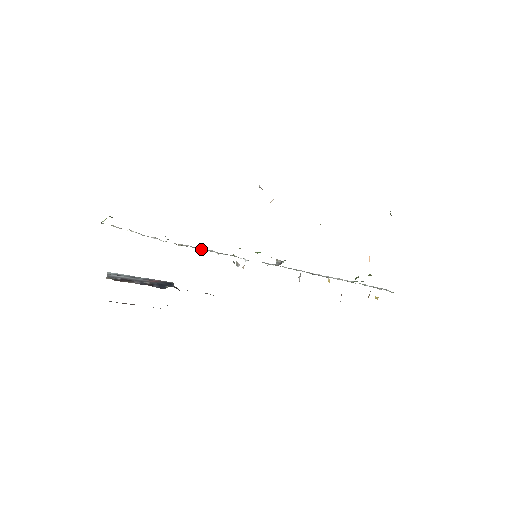
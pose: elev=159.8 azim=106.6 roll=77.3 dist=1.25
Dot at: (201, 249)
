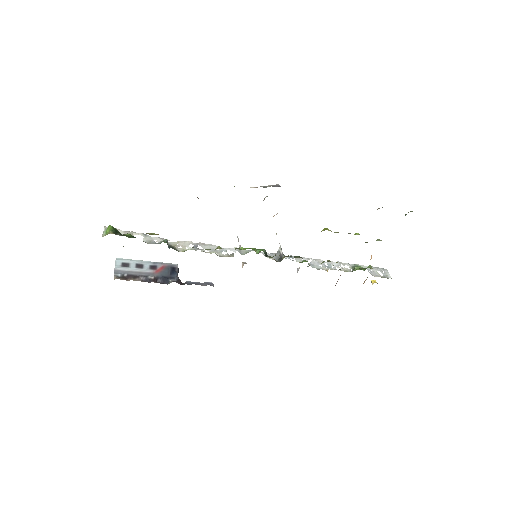
Dot at: (202, 249)
